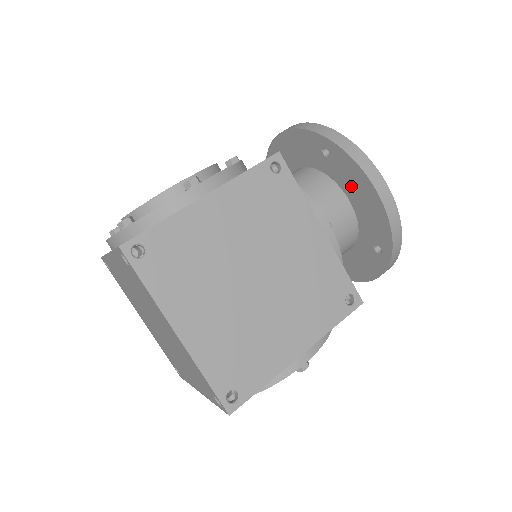
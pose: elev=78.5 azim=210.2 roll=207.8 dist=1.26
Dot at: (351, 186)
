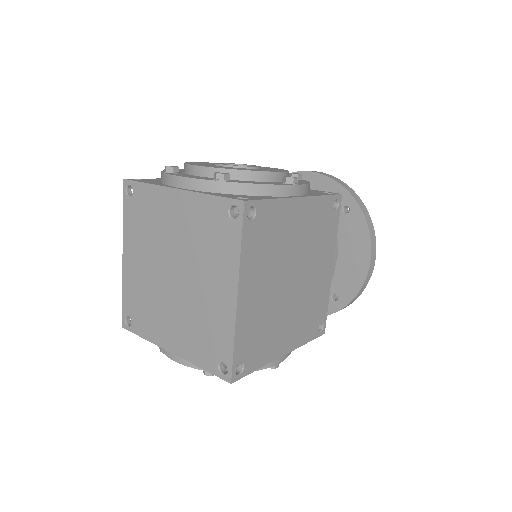
Dot at: (349, 244)
